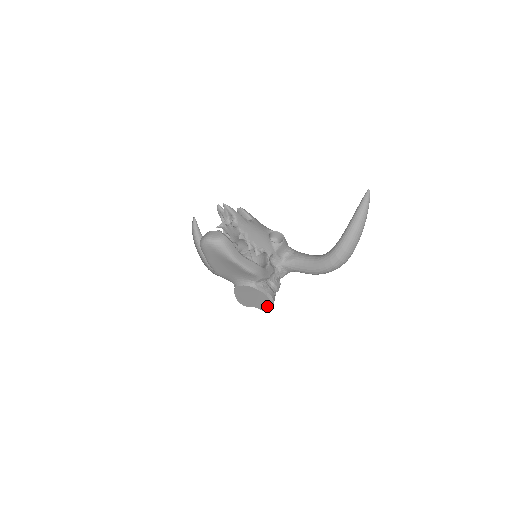
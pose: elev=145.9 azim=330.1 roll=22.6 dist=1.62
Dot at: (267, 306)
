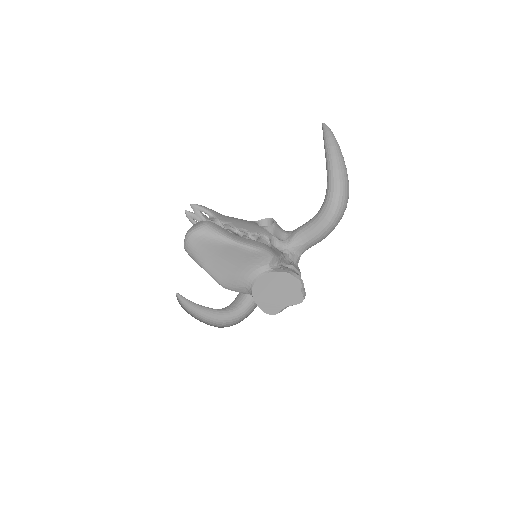
Dot at: (298, 292)
